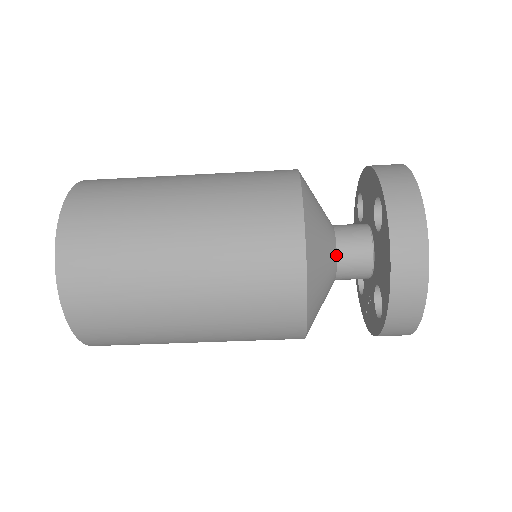
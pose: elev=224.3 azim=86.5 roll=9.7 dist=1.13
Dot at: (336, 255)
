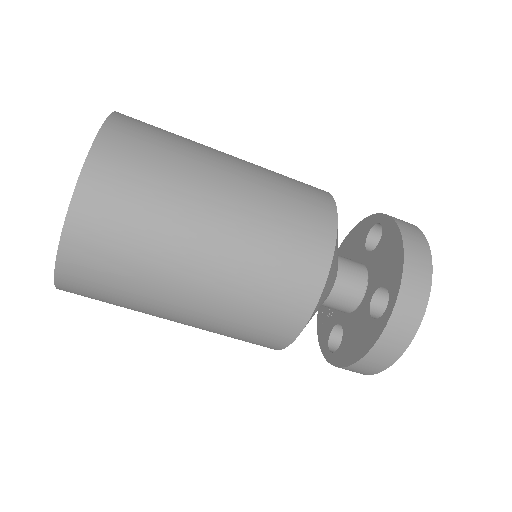
Dot at: (325, 300)
